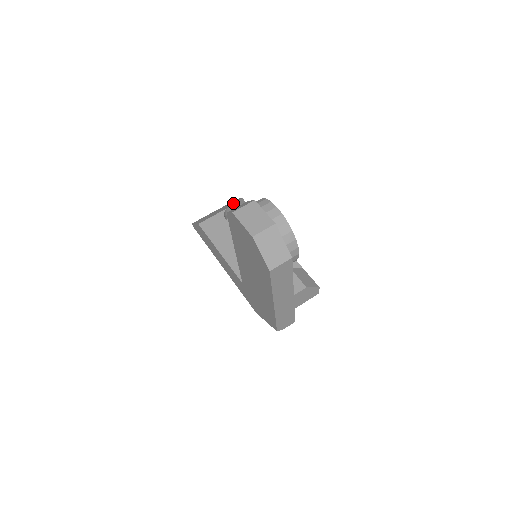
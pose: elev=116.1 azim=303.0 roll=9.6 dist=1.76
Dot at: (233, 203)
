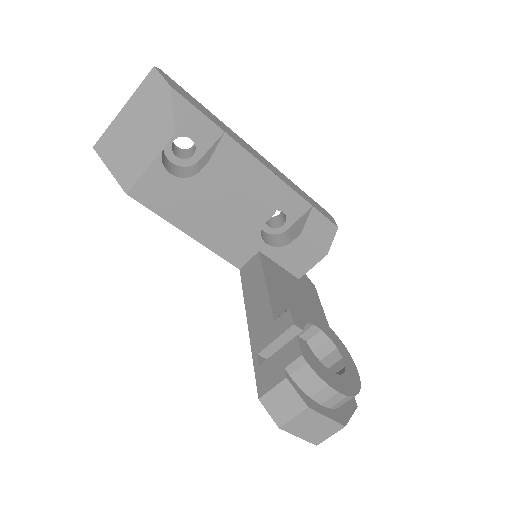
Dot at: (162, 117)
